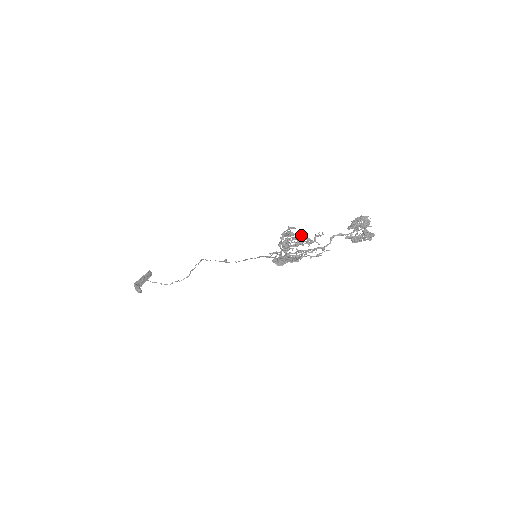
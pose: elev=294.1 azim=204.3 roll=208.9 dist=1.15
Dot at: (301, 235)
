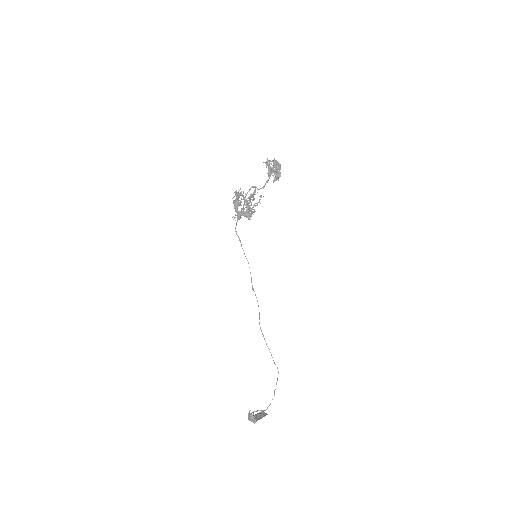
Dot at: (240, 195)
